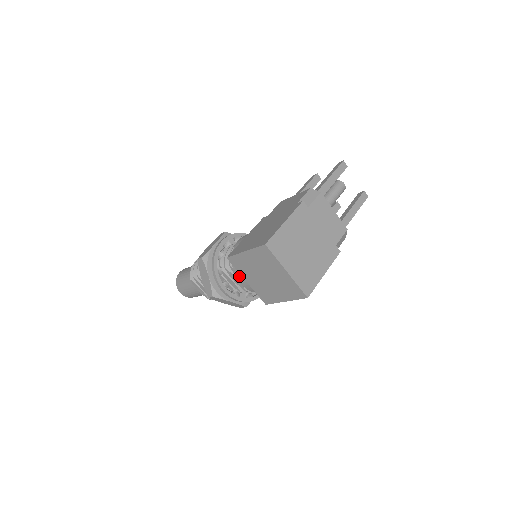
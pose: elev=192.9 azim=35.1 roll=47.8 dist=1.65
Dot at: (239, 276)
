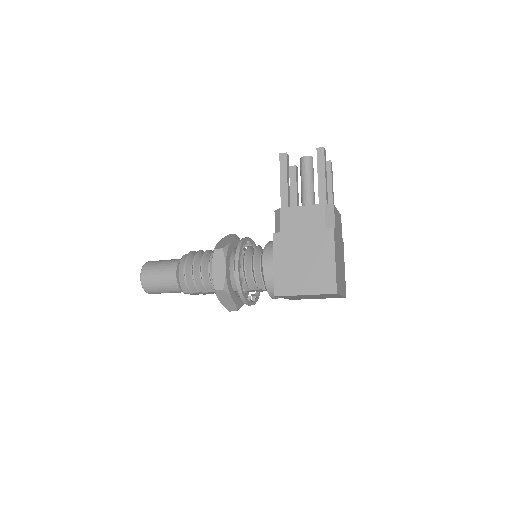
Dot at: (276, 297)
